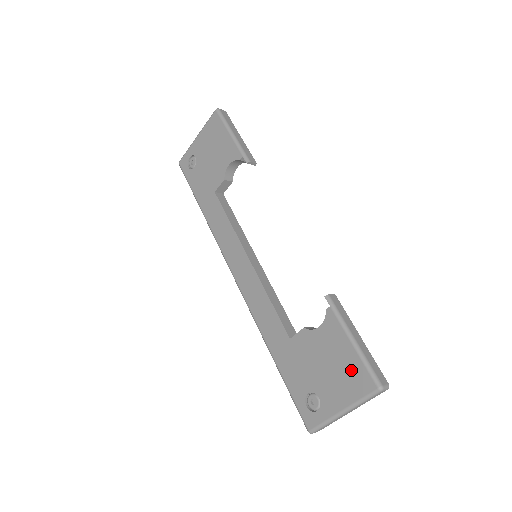
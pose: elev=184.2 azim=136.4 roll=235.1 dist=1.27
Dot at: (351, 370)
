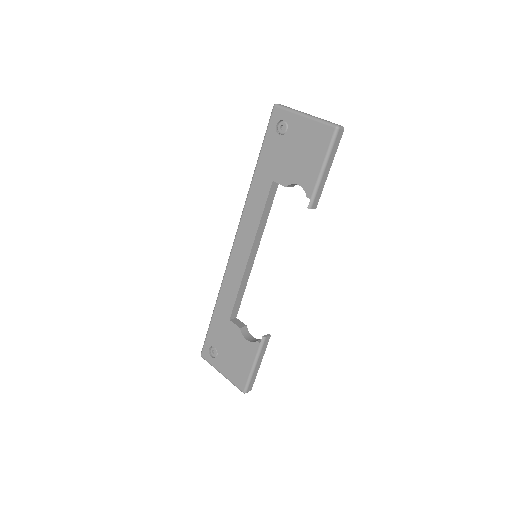
Dot at: (241, 372)
